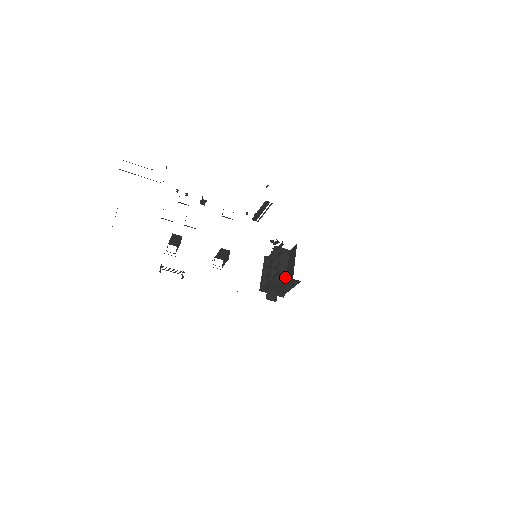
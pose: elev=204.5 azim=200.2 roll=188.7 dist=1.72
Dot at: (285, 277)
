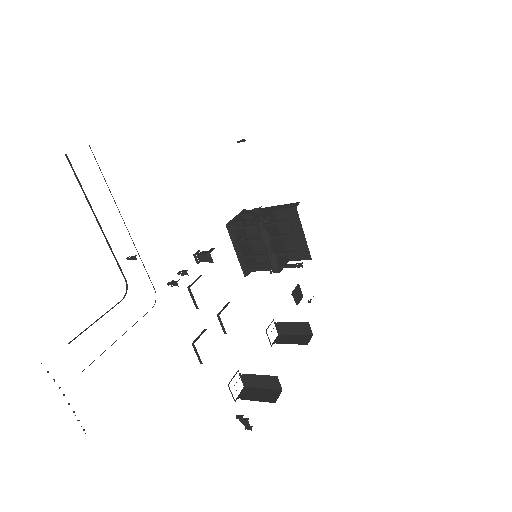
Dot at: occluded
